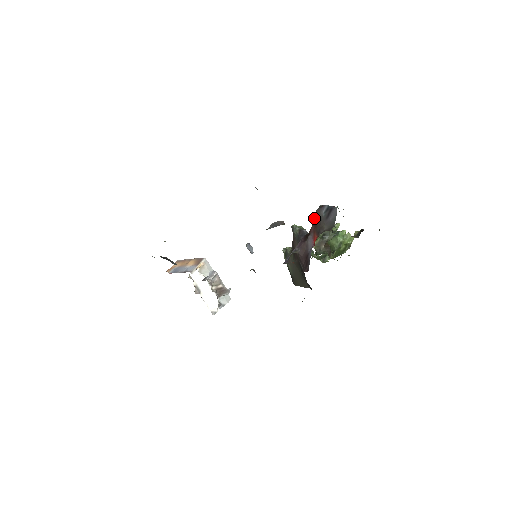
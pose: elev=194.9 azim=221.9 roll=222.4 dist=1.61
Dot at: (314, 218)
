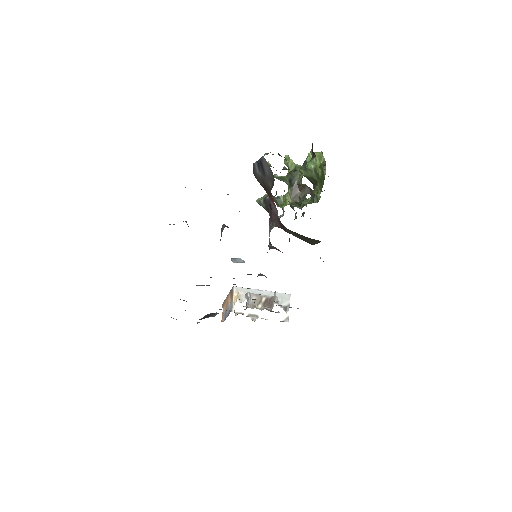
Dot at: occluded
